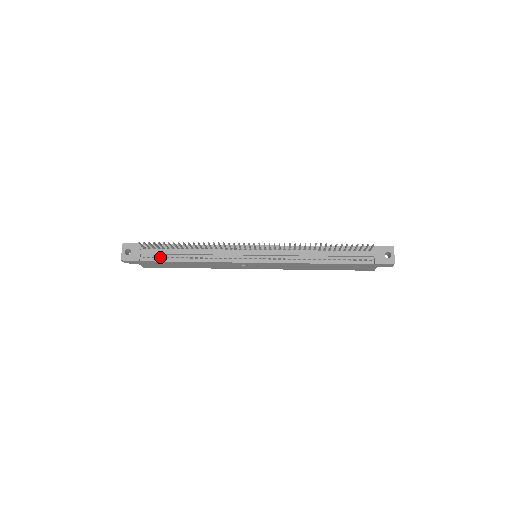
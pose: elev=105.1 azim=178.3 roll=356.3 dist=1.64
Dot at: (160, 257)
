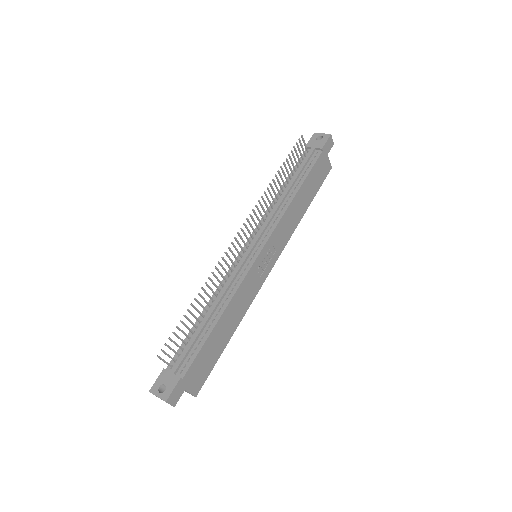
Dot at: (193, 352)
